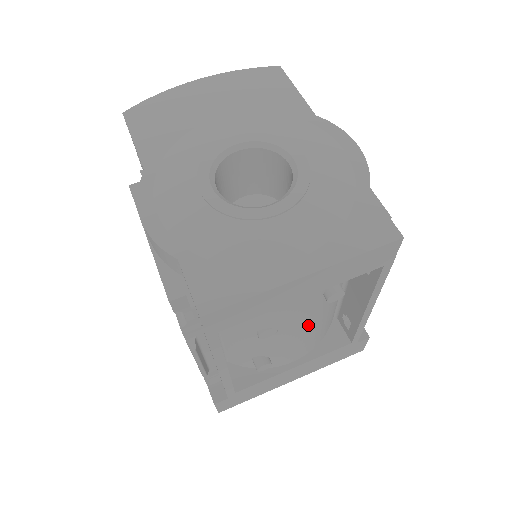
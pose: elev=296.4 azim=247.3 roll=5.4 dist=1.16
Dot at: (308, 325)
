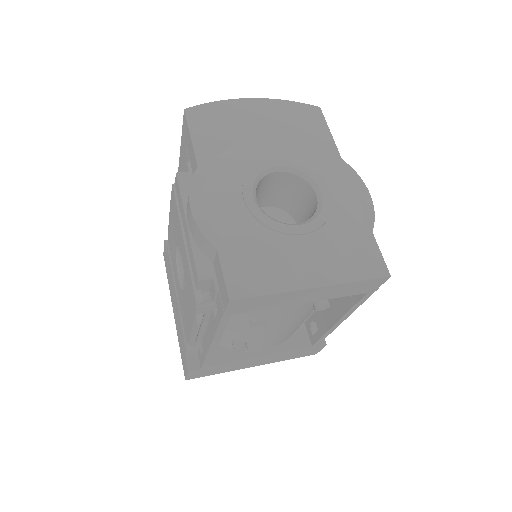
Dot at: (290, 324)
